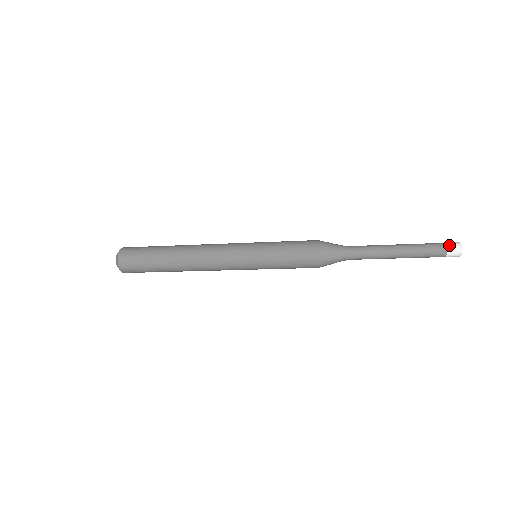
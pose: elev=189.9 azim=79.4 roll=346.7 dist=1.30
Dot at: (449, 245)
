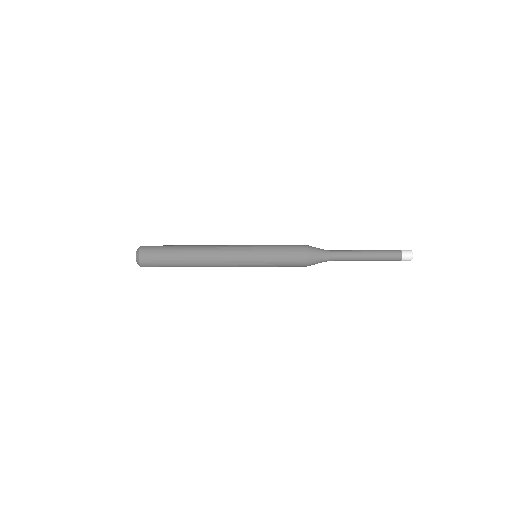
Dot at: (403, 250)
